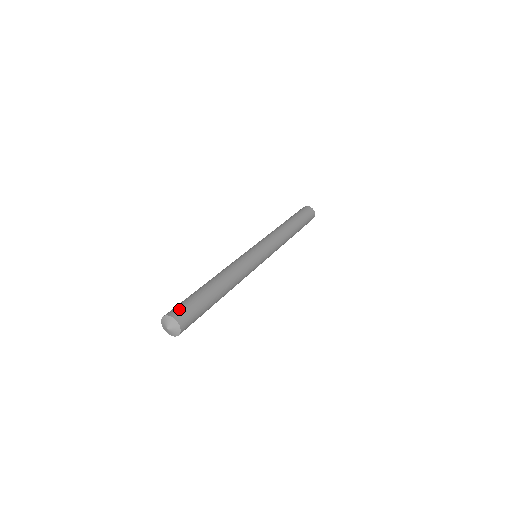
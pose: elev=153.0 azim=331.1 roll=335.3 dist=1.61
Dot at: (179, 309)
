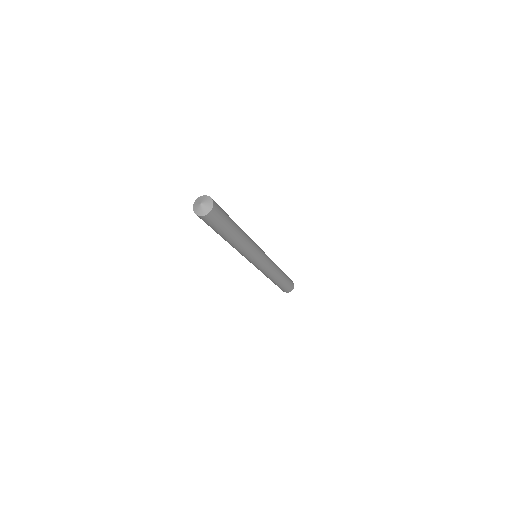
Dot at: occluded
